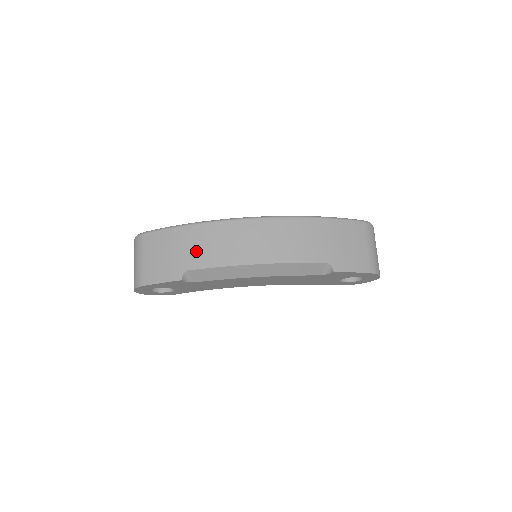
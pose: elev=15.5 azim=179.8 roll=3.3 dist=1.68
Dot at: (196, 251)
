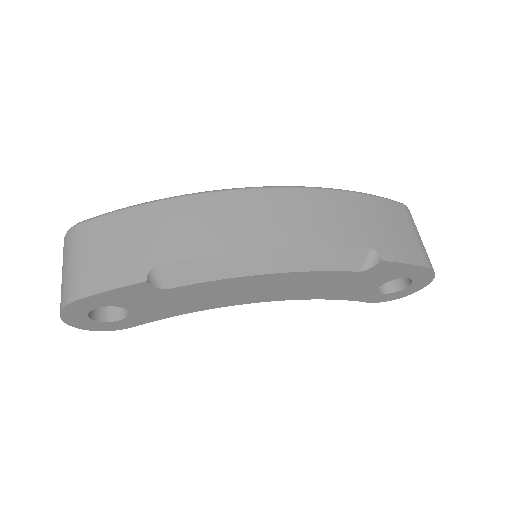
Dot at: (170, 236)
